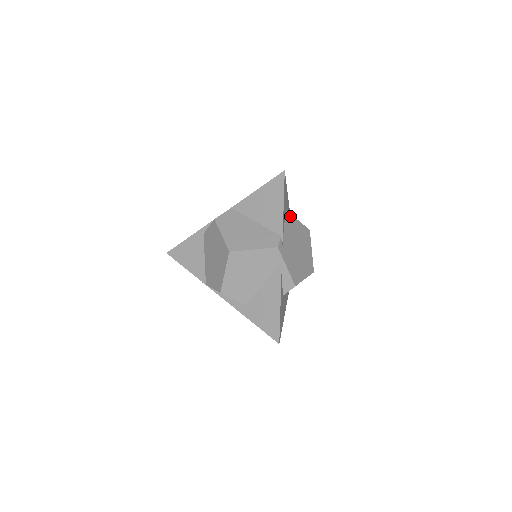
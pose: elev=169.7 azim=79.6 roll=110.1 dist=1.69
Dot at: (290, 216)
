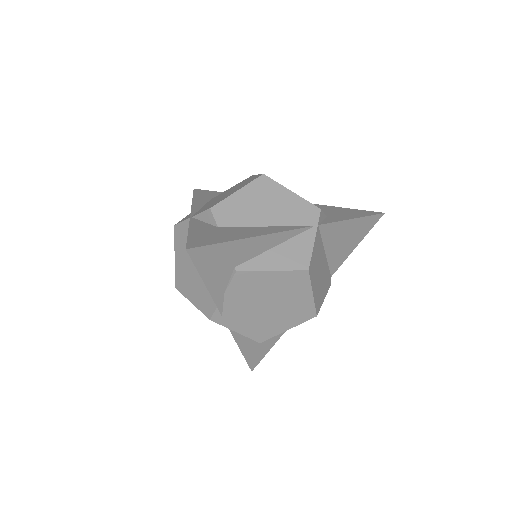
Dot at: (243, 274)
